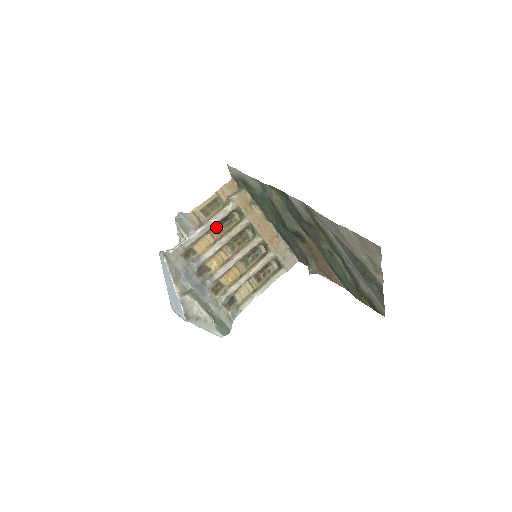
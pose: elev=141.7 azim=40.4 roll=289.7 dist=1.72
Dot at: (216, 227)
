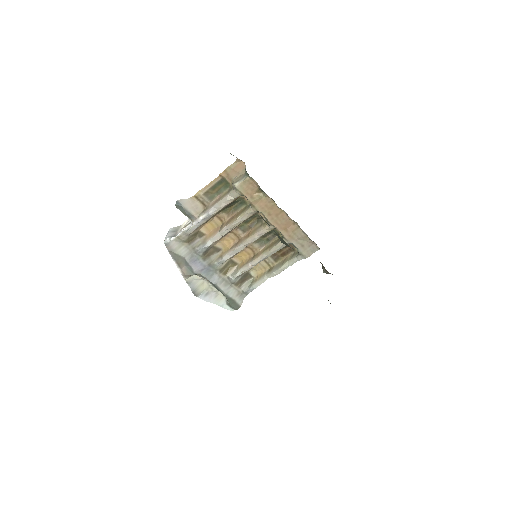
Dot at: (223, 210)
